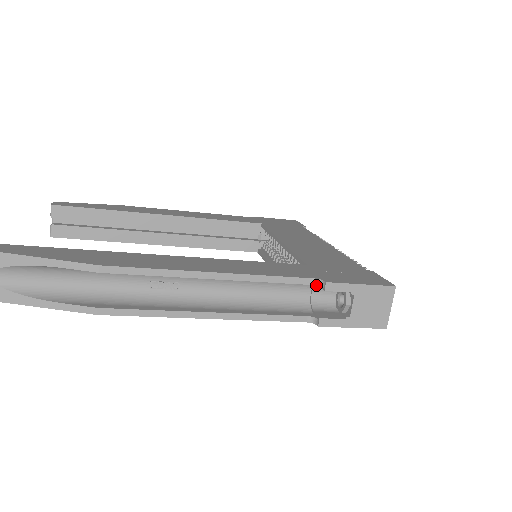
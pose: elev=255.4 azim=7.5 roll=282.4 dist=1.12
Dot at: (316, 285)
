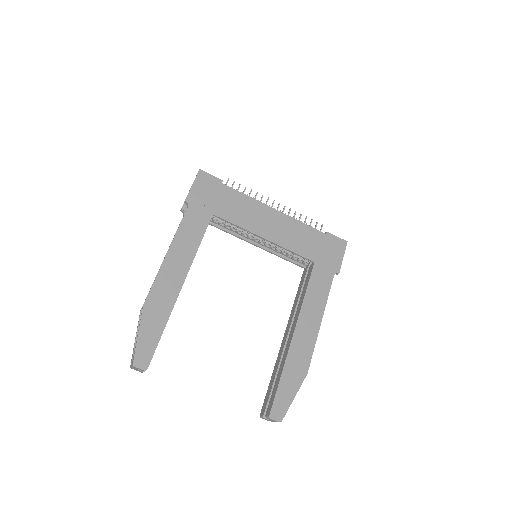
Dot at: (333, 276)
